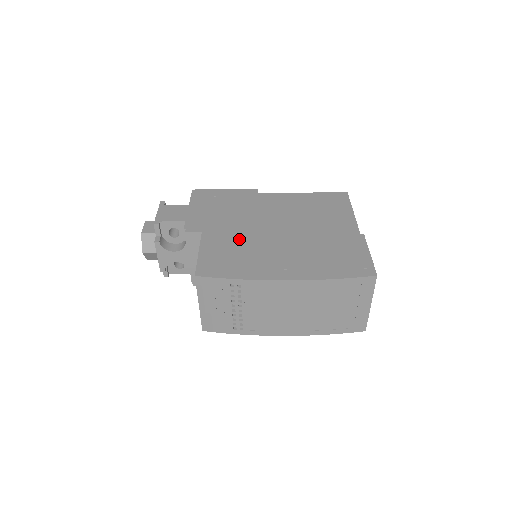
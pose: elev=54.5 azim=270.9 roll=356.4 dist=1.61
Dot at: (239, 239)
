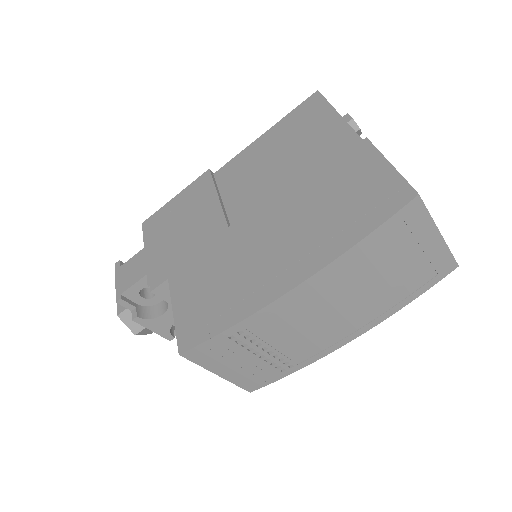
Dot at: (212, 260)
